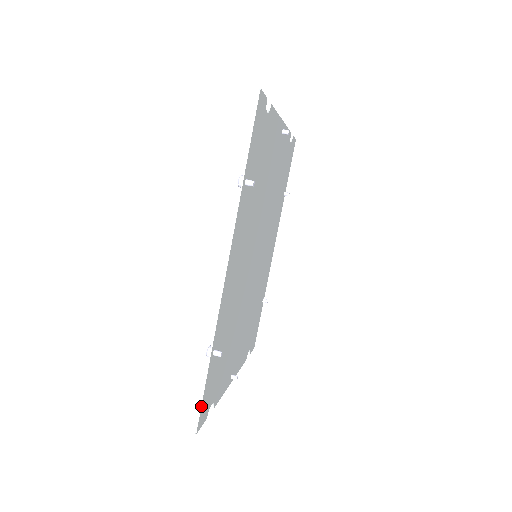
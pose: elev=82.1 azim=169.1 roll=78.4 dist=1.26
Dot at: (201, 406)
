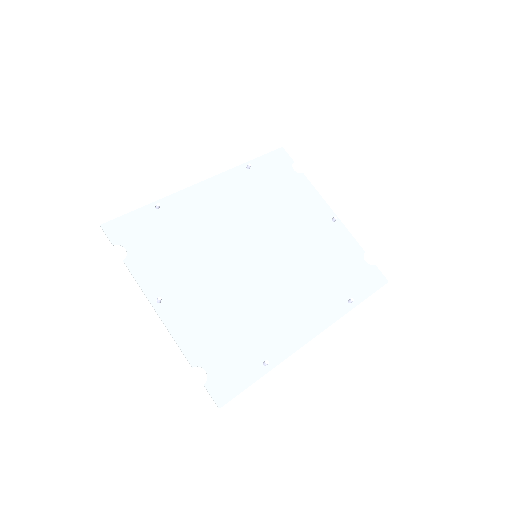
Dot at: (120, 217)
